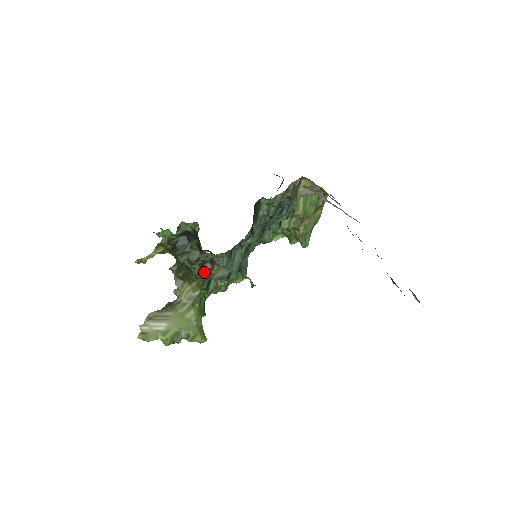
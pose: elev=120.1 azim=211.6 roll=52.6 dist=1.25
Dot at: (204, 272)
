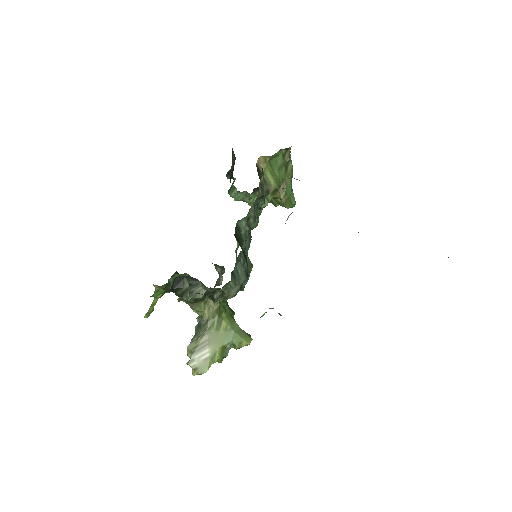
Dot at: (217, 300)
